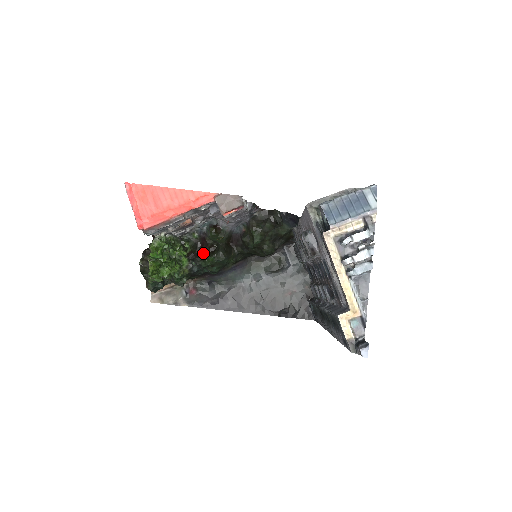
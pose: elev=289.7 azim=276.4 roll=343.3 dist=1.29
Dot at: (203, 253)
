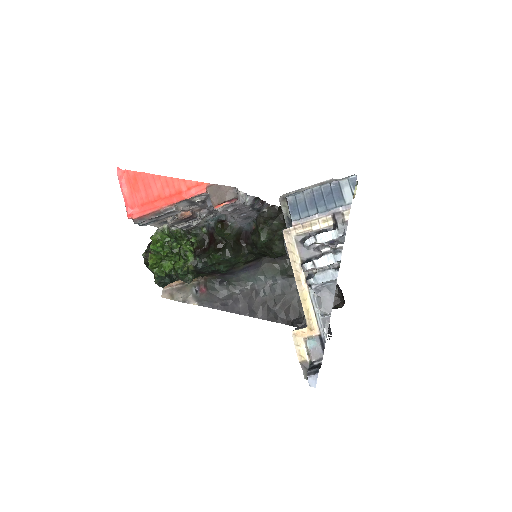
Dot at: (210, 249)
